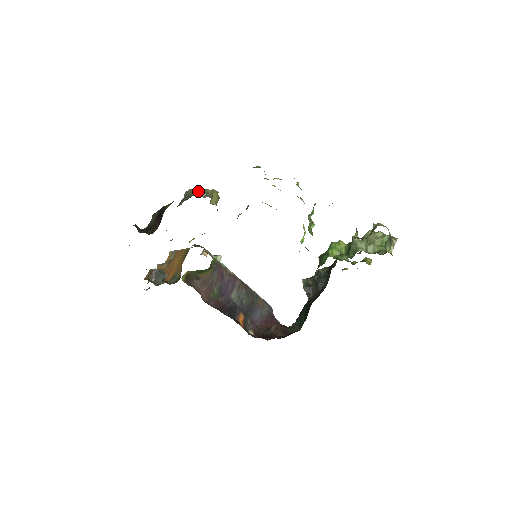
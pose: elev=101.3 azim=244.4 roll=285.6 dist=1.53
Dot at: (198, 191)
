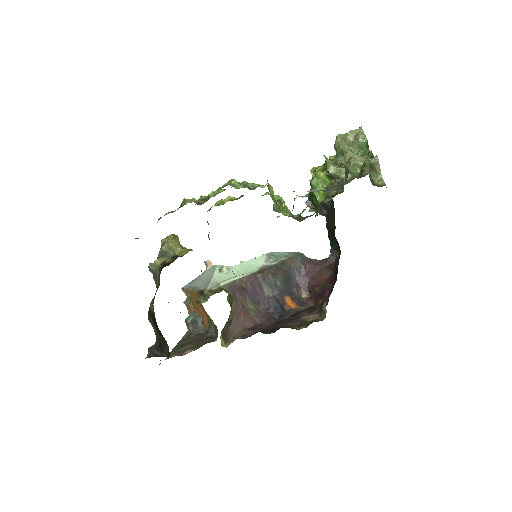
Dot at: (157, 261)
